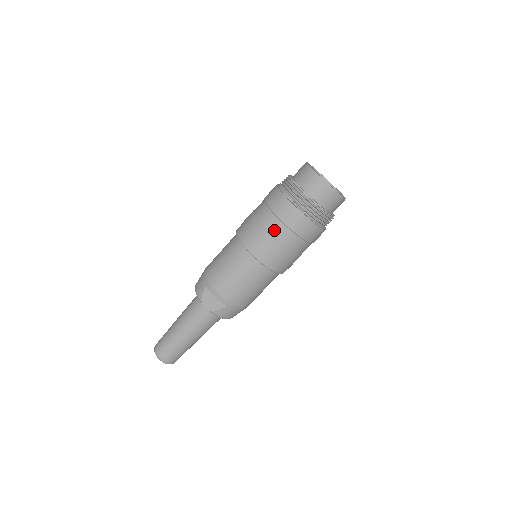
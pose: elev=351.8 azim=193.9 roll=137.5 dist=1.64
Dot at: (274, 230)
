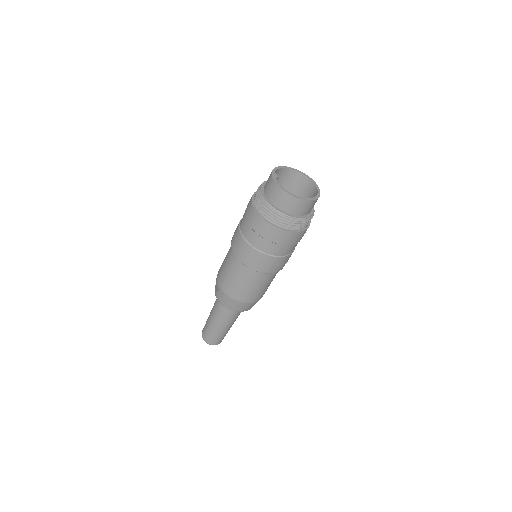
Dot at: (242, 221)
